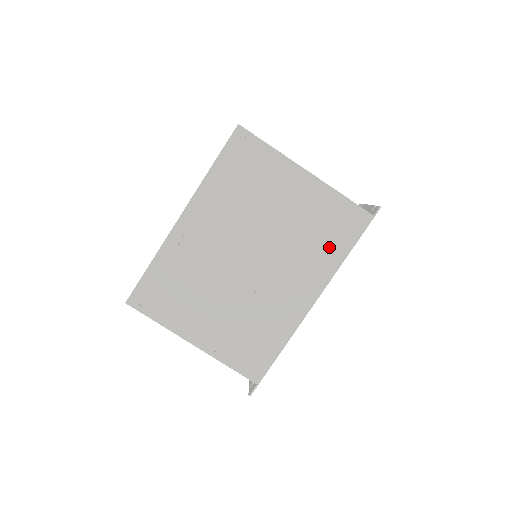
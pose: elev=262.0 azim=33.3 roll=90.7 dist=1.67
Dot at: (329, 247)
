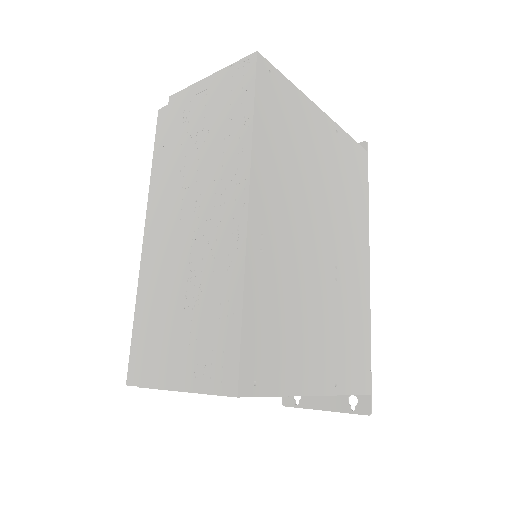
Dot at: (358, 196)
